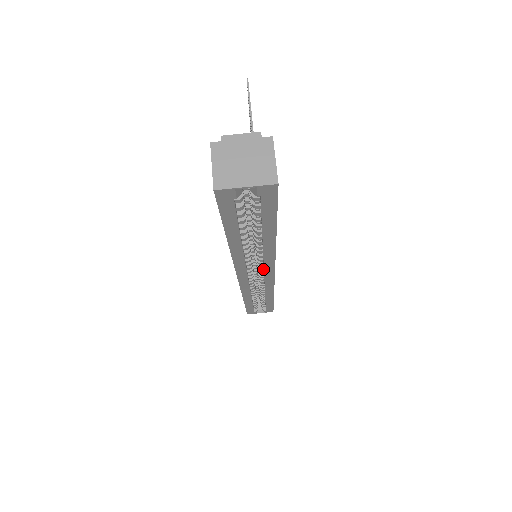
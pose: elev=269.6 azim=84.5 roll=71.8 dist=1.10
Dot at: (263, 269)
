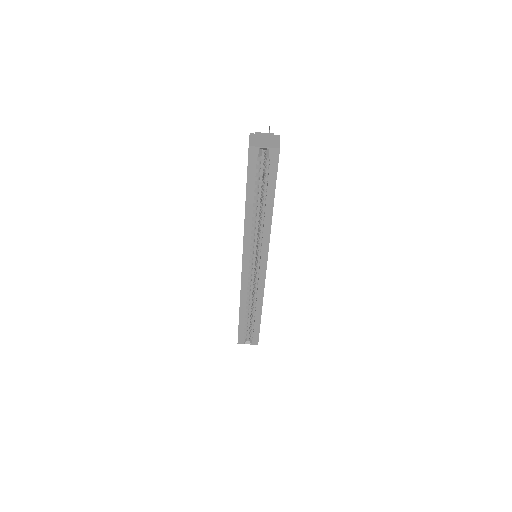
Dot at: (260, 258)
